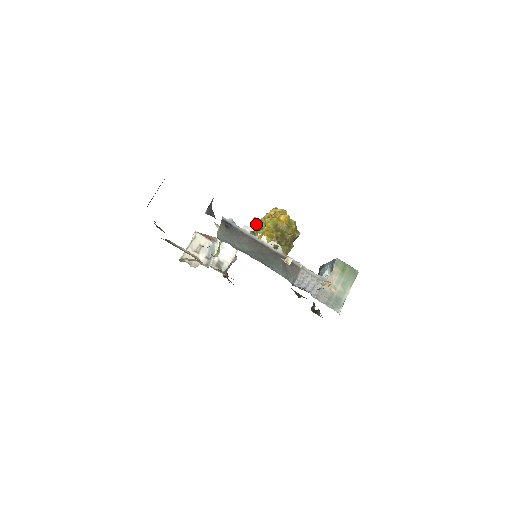
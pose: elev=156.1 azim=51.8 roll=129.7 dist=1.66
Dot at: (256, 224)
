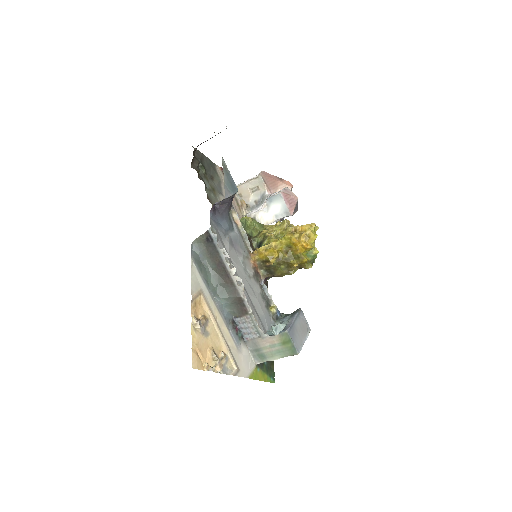
Dot at: (280, 228)
